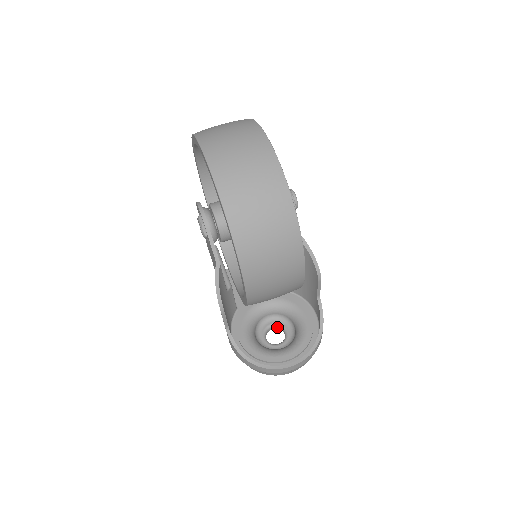
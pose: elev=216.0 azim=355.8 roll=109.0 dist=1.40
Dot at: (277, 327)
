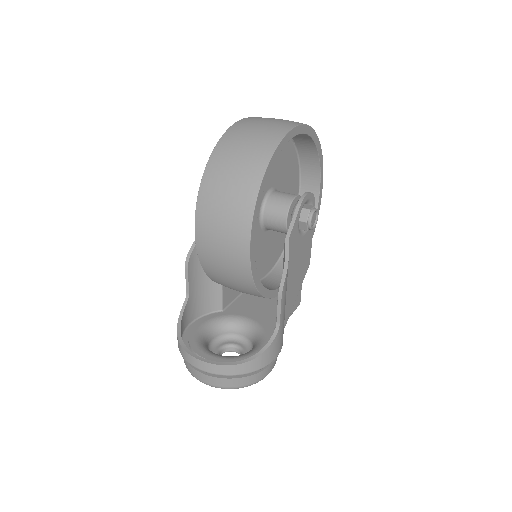
Dot at: (240, 351)
